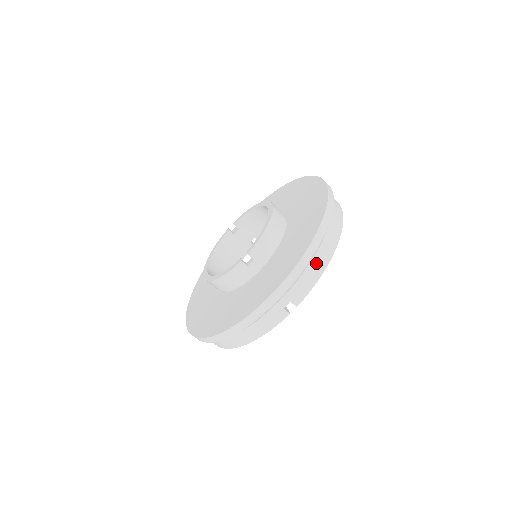
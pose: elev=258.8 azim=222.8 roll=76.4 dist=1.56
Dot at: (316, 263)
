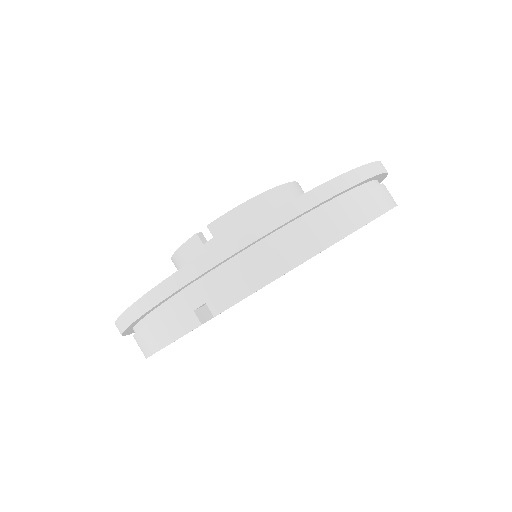
Dot at: (270, 256)
